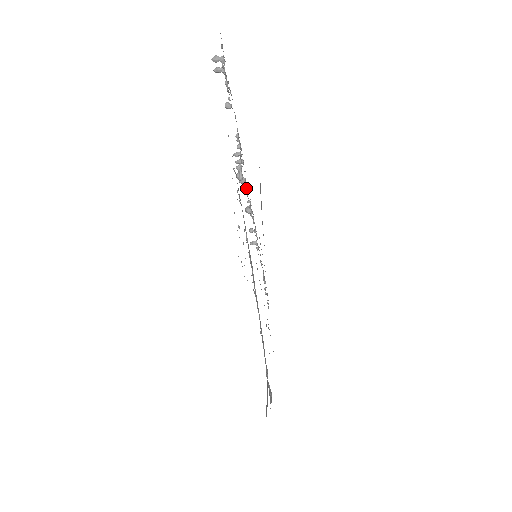
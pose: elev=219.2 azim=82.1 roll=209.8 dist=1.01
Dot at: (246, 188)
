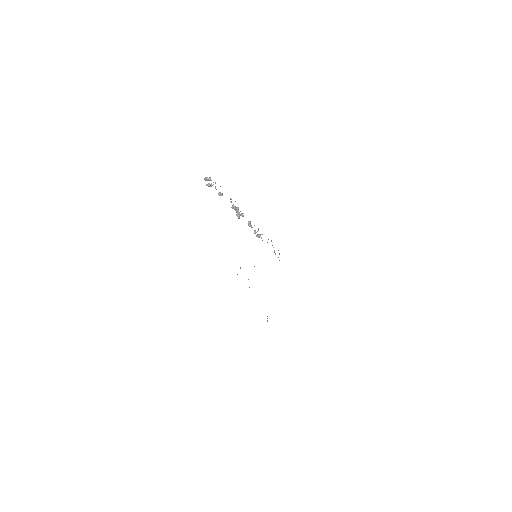
Dot at: occluded
